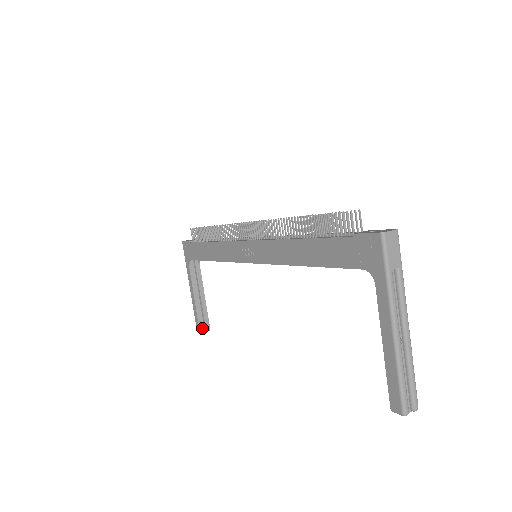
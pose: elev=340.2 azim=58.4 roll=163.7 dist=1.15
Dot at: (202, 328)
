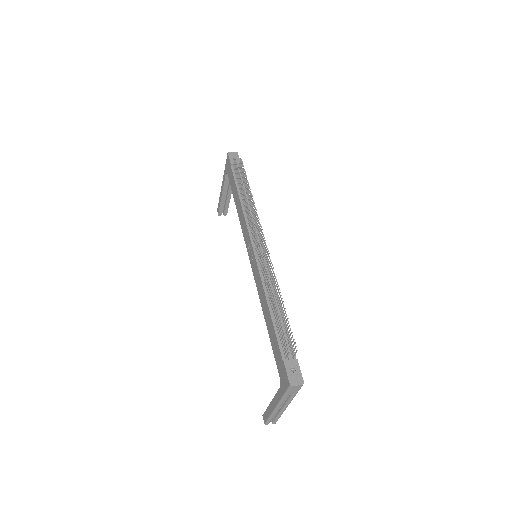
Dot at: (221, 213)
